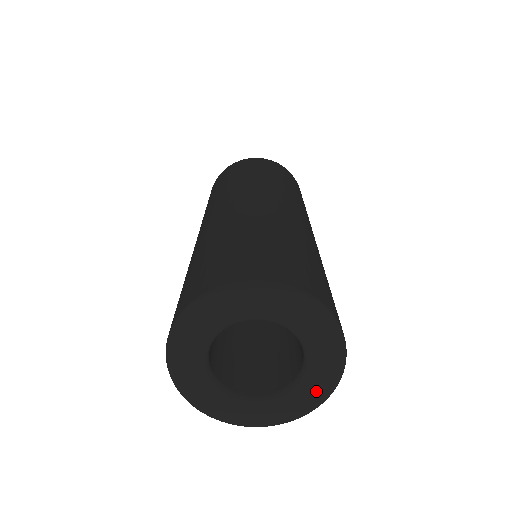
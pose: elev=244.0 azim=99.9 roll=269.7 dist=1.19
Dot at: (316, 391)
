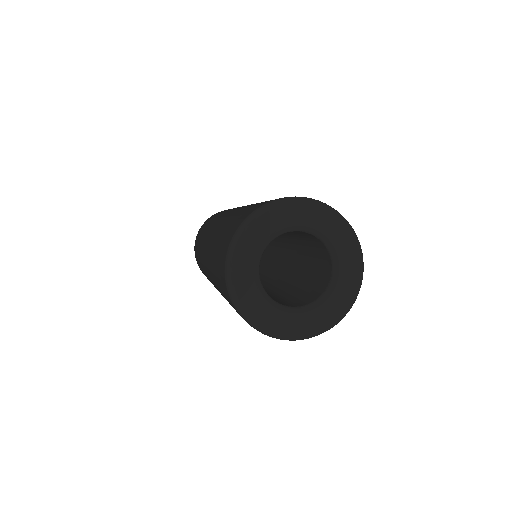
Dot at: (299, 326)
